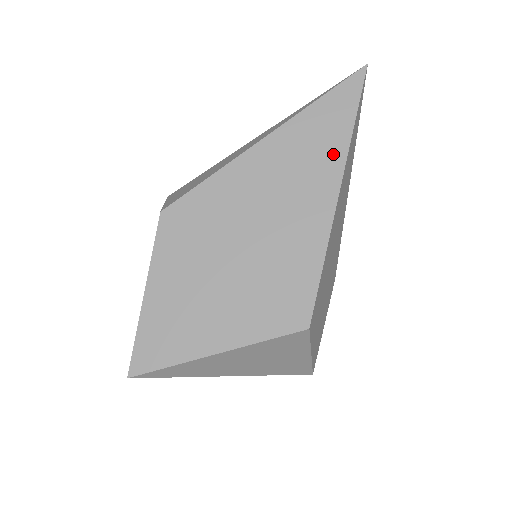
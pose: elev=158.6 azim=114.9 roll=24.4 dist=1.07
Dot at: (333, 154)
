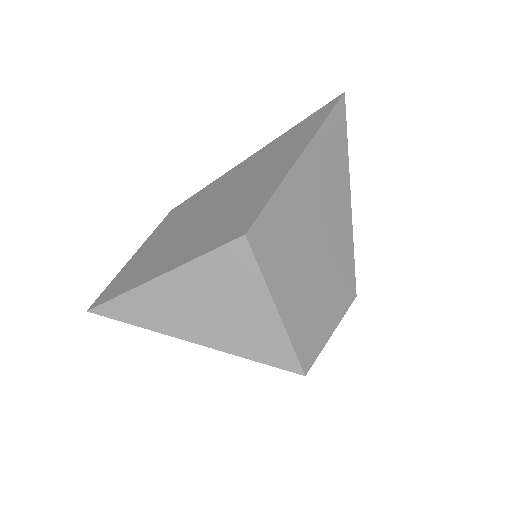
Dot at: (305, 137)
